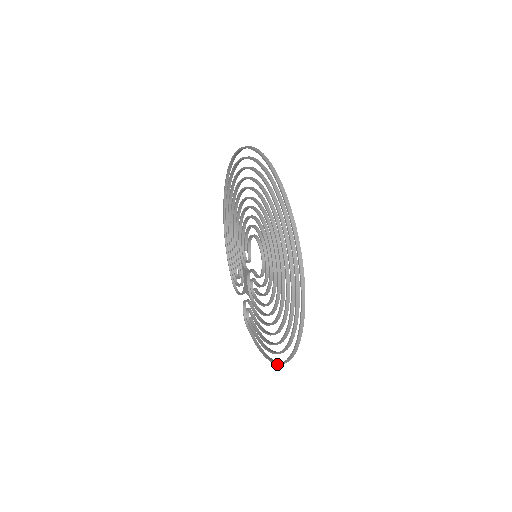
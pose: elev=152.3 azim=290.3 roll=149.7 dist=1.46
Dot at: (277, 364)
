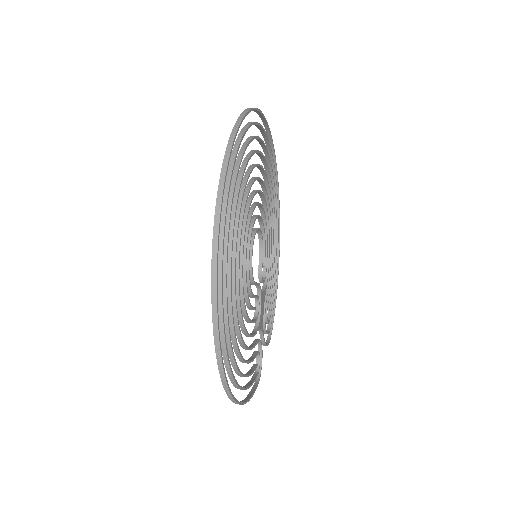
Dot at: (226, 393)
